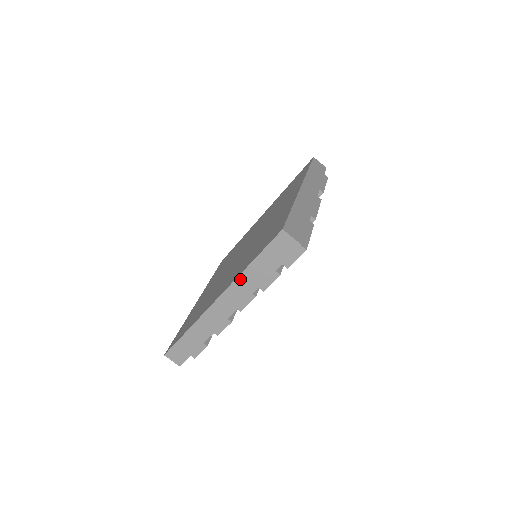
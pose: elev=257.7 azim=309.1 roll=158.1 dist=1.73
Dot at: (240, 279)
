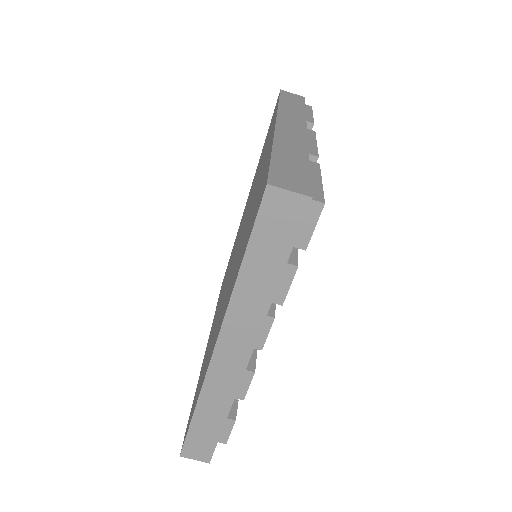
Dot at: (235, 301)
